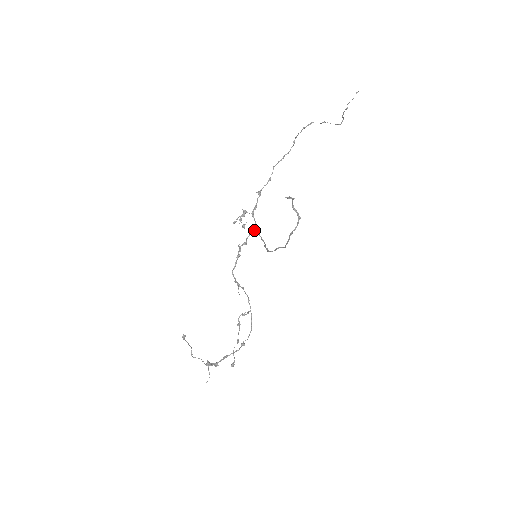
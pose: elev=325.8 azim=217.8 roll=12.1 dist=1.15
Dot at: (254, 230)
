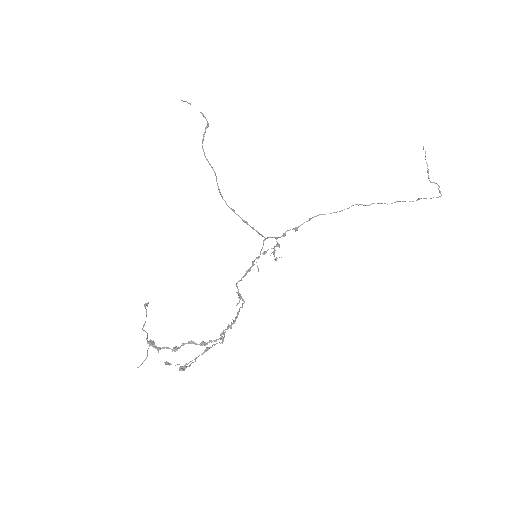
Dot at: (265, 239)
